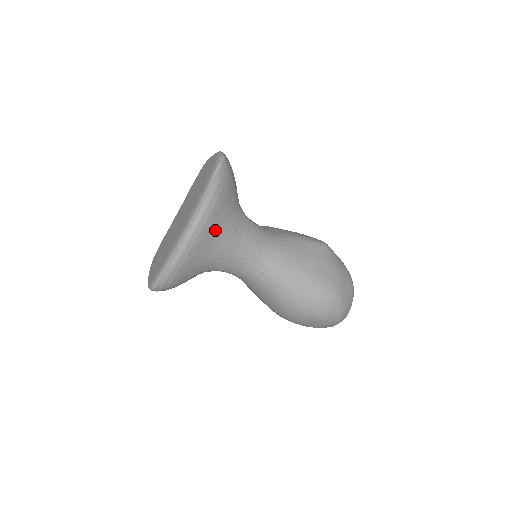
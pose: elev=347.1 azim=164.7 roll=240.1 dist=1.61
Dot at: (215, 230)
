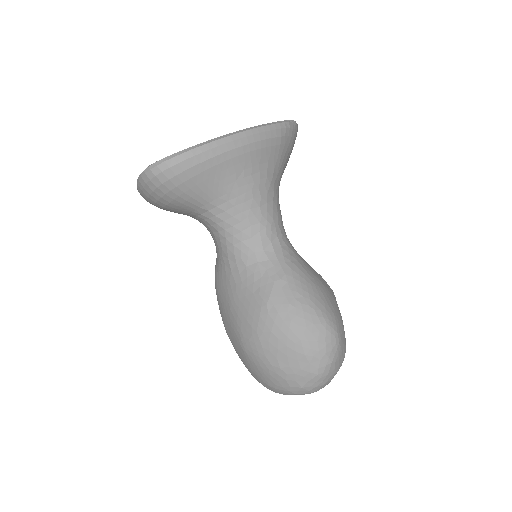
Dot at: (258, 162)
